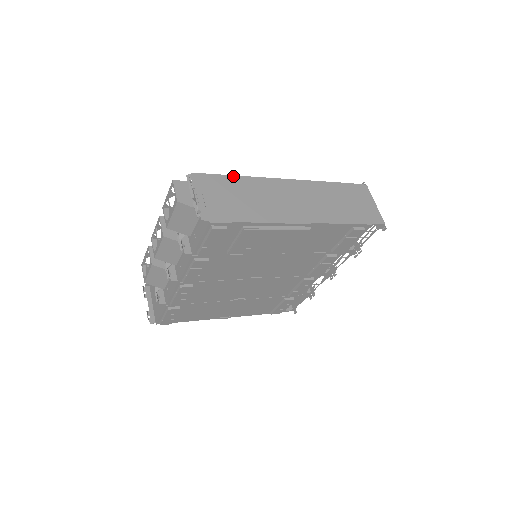
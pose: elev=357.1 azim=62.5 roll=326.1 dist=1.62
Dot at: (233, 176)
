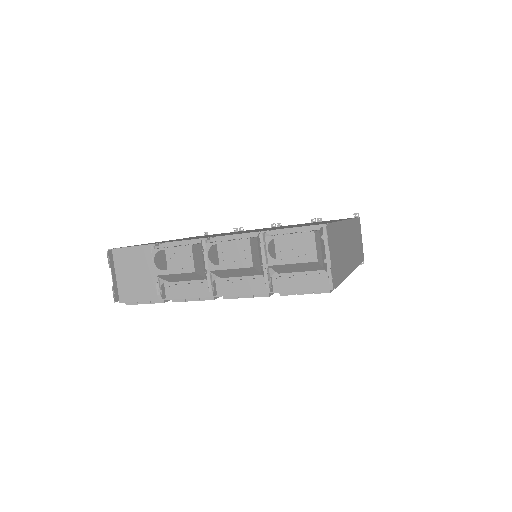
Dot at: (336, 223)
